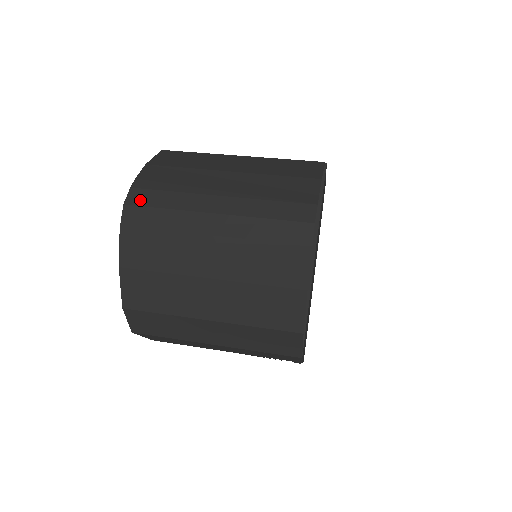
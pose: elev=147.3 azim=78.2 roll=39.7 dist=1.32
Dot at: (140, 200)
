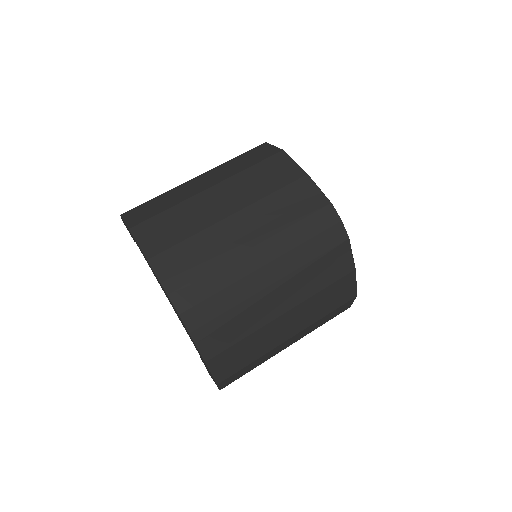
Dot at: (190, 300)
